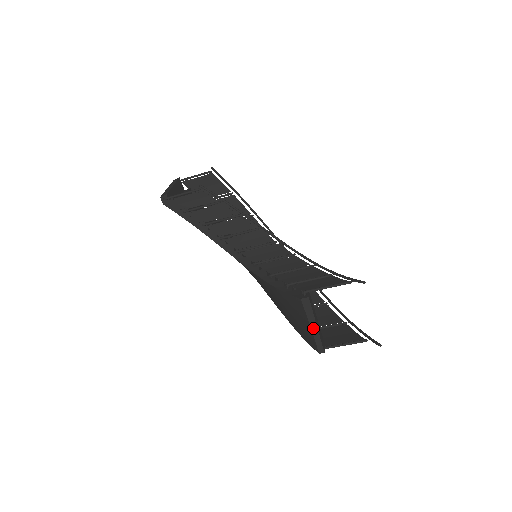
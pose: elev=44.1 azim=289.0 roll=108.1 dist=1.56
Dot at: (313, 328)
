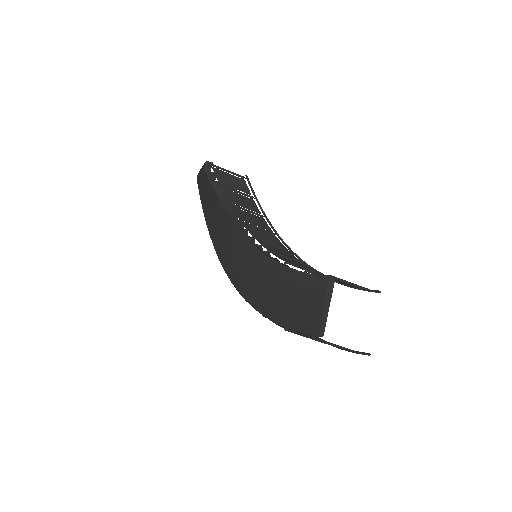
Dot at: (325, 308)
